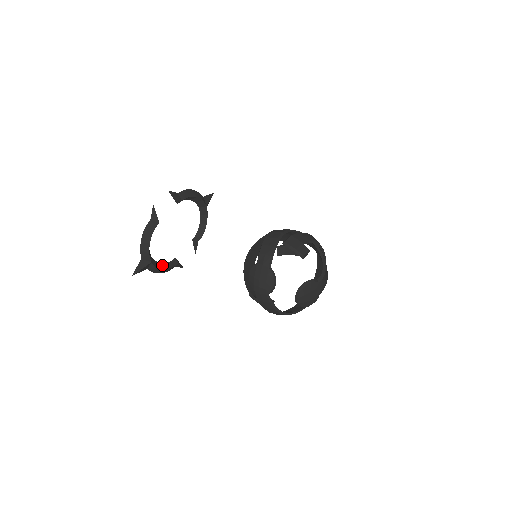
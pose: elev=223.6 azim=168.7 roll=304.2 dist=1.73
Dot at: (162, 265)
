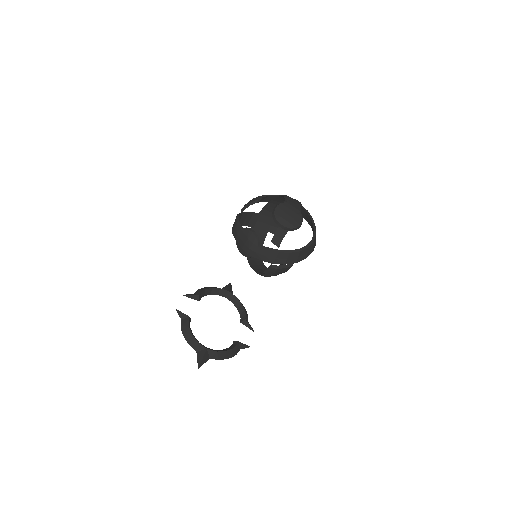
Dot at: (223, 350)
